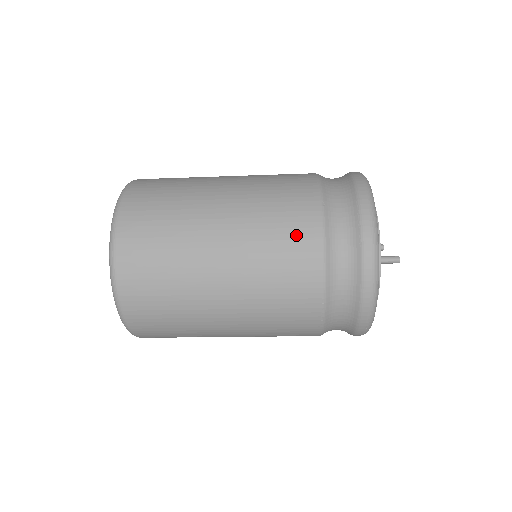
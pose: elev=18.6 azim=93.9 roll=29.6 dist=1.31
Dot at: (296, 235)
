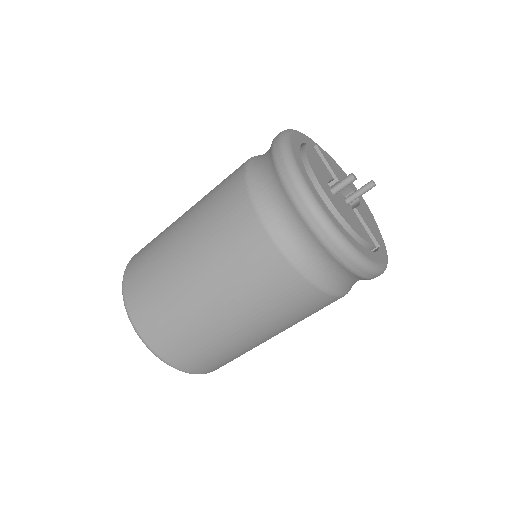
Dot at: (230, 207)
